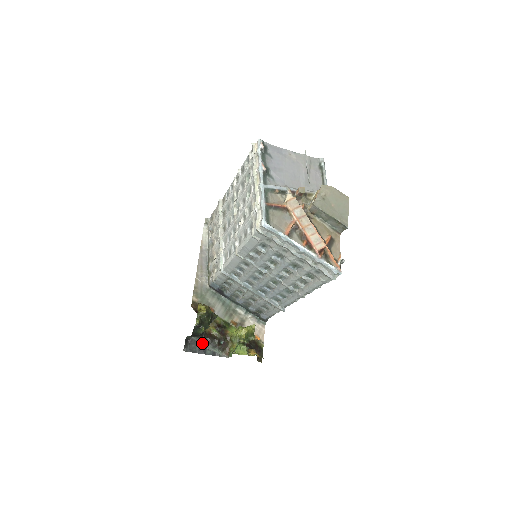
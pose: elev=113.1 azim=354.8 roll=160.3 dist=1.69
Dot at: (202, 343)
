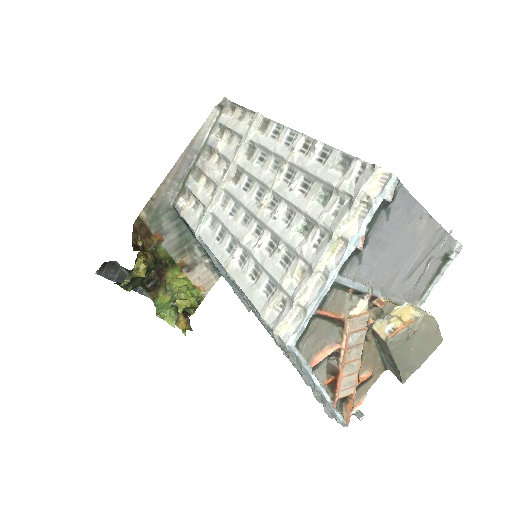
Dot at: (126, 272)
